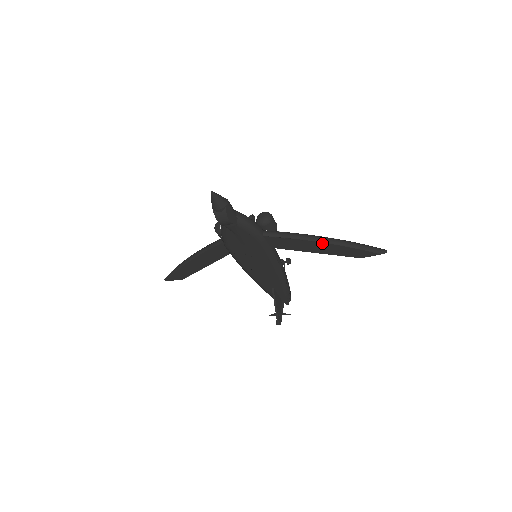
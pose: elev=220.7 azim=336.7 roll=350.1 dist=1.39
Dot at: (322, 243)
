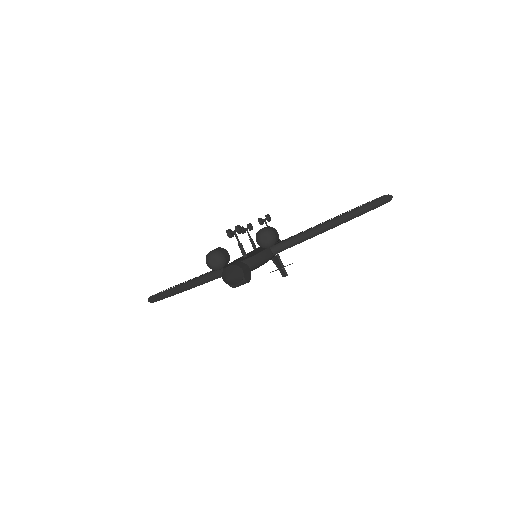
Dot at: occluded
